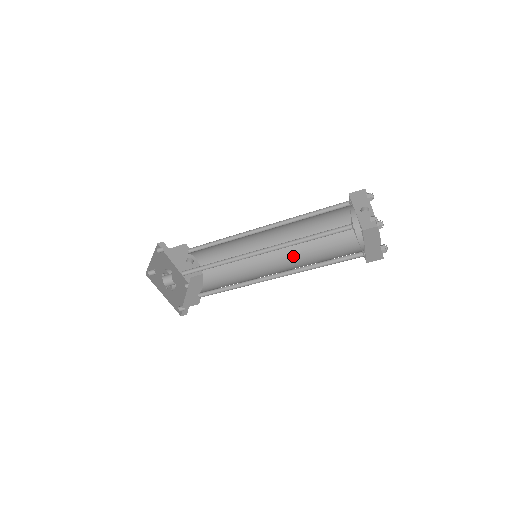
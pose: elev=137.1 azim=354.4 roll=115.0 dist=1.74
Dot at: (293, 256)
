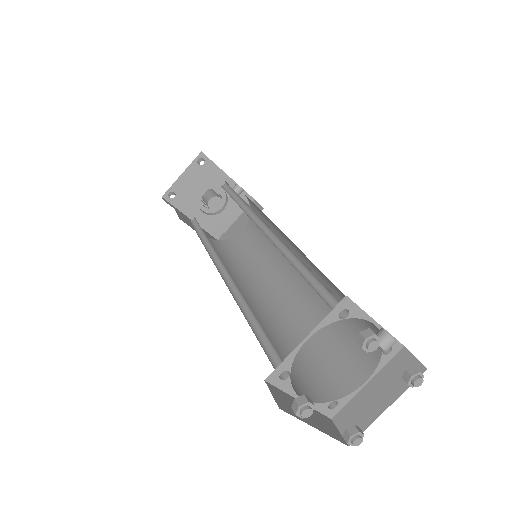
Dot at: (307, 287)
